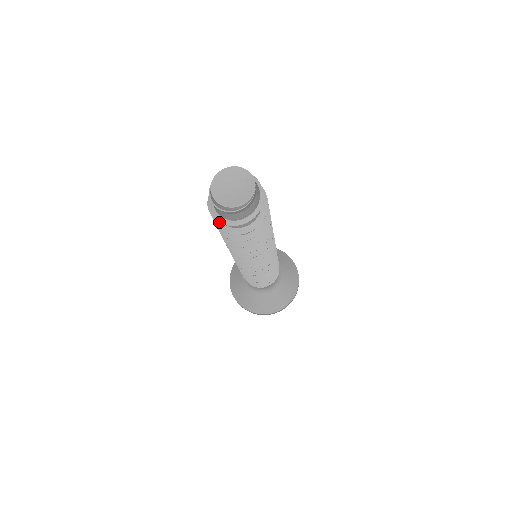
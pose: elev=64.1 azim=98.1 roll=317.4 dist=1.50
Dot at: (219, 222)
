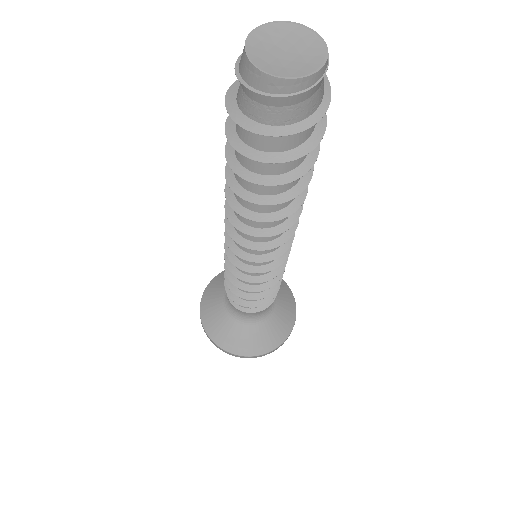
Dot at: (289, 134)
